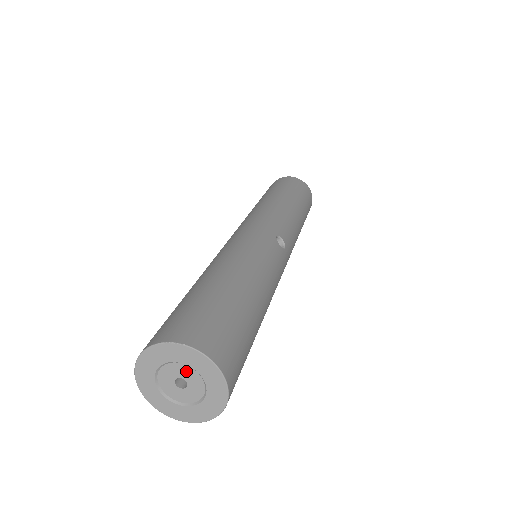
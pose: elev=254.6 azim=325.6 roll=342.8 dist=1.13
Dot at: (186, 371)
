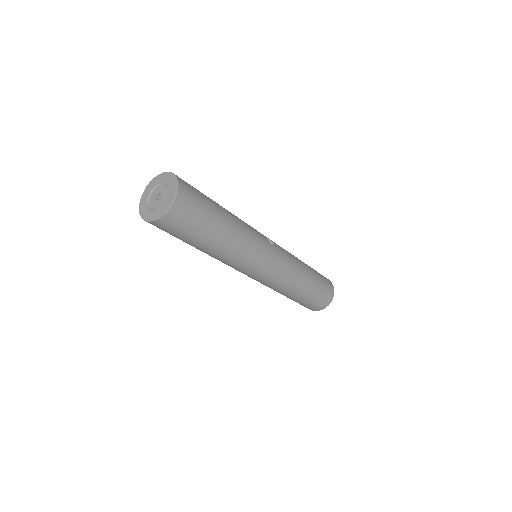
Dot at: (162, 188)
